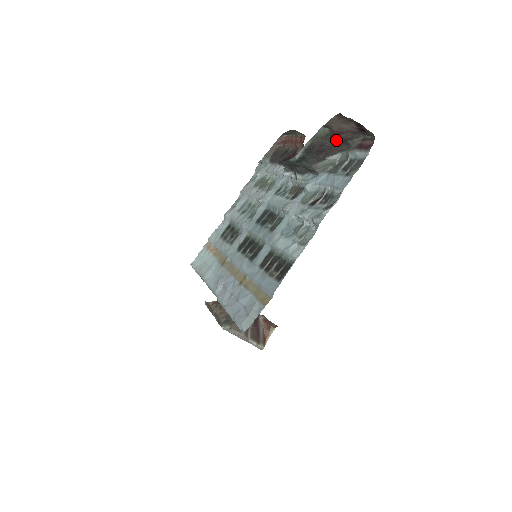
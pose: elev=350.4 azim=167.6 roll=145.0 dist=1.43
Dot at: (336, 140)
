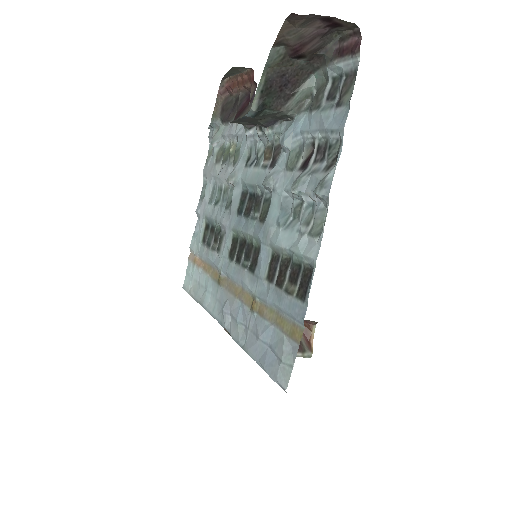
Dot at: (300, 58)
